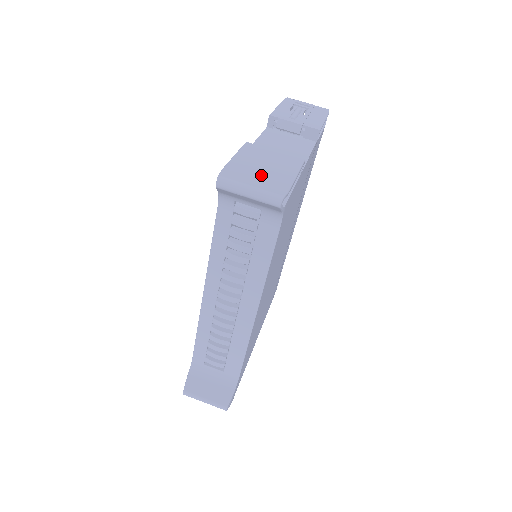
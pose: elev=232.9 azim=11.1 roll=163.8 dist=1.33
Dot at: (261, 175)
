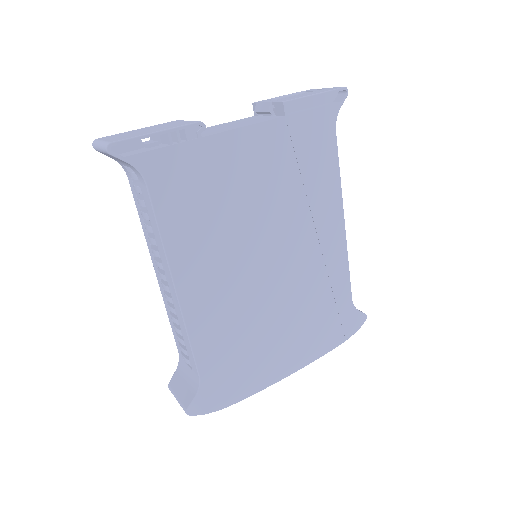
Dot at: (129, 134)
